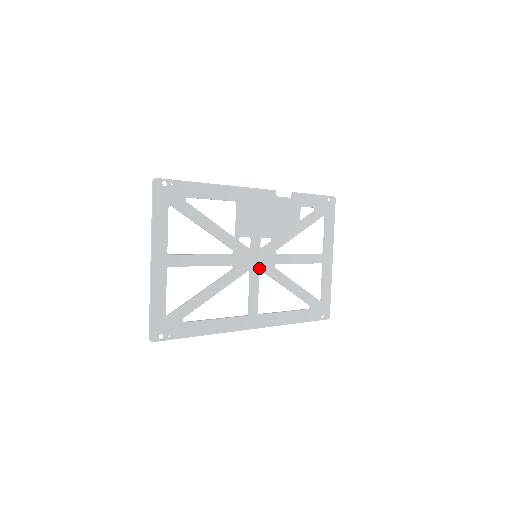
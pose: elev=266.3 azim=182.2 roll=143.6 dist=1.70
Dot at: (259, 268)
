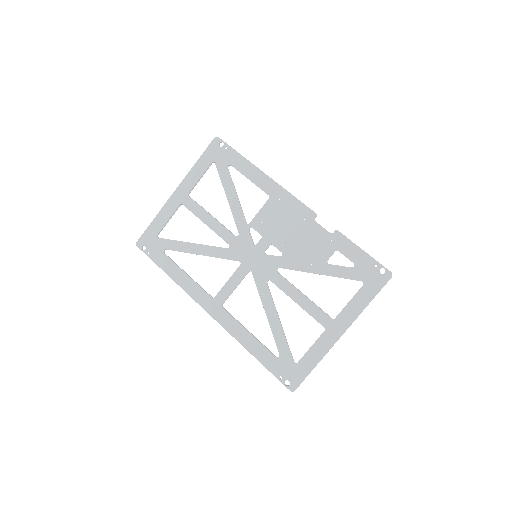
Dot at: (251, 268)
